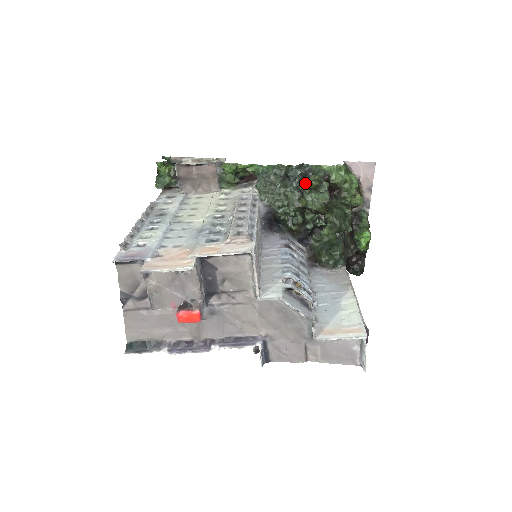
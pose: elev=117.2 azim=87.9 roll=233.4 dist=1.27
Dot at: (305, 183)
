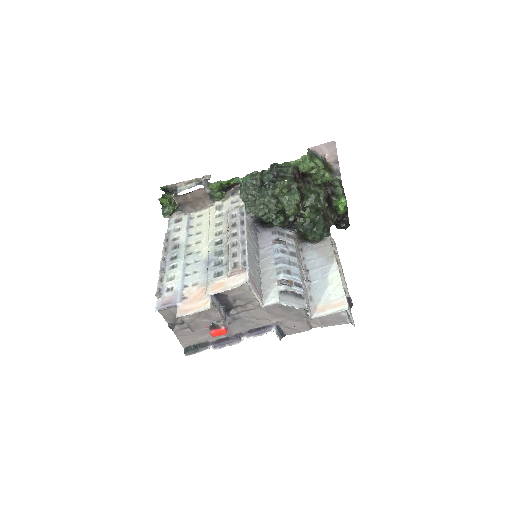
Dot at: (278, 188)
